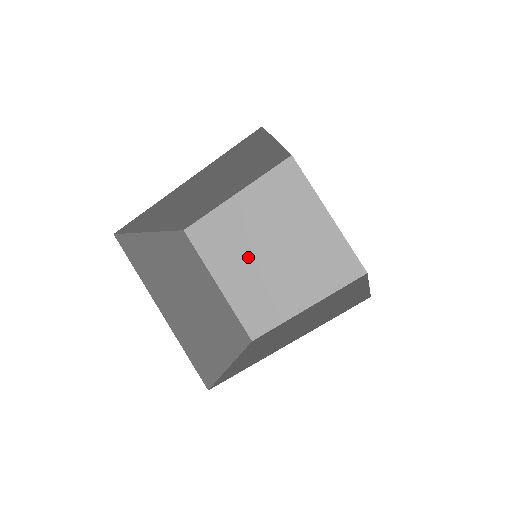
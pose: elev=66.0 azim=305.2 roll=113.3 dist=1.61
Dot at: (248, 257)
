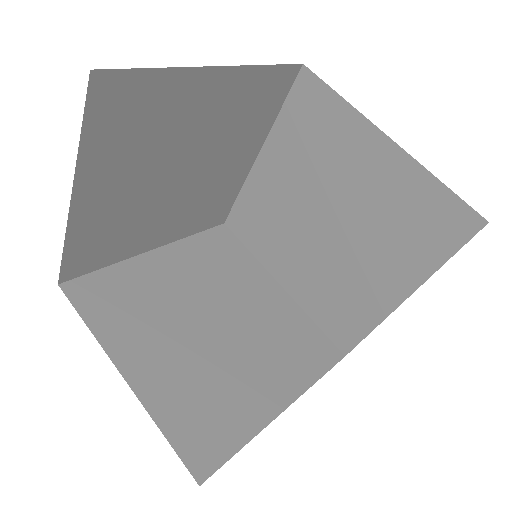
Dot at: (301, 240)
